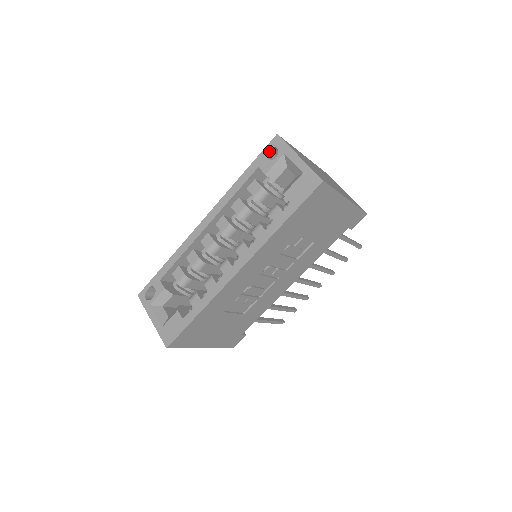
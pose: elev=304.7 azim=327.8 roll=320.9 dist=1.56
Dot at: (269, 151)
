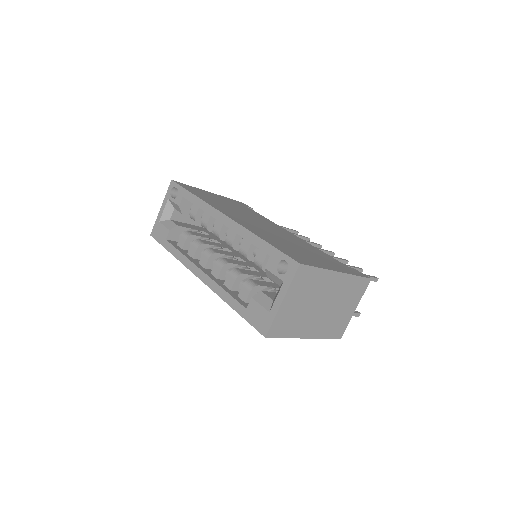
Dot at: (287, 260)
